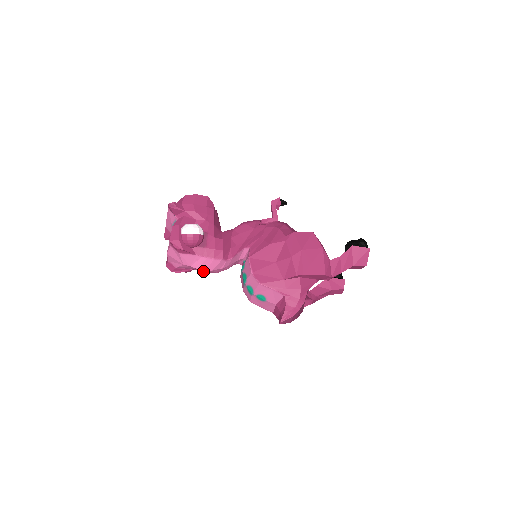
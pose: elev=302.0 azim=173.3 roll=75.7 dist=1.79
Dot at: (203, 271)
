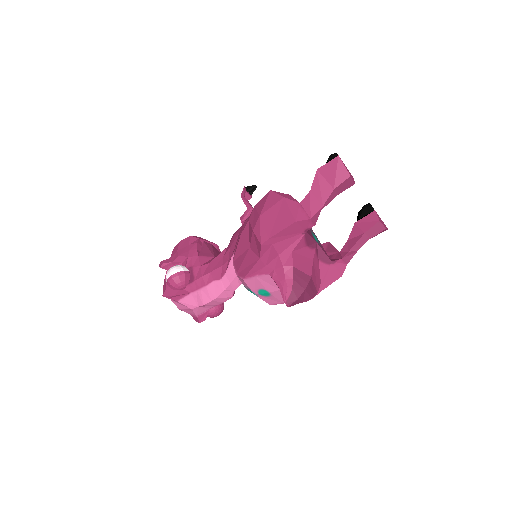
Dot at: (218, 304)
